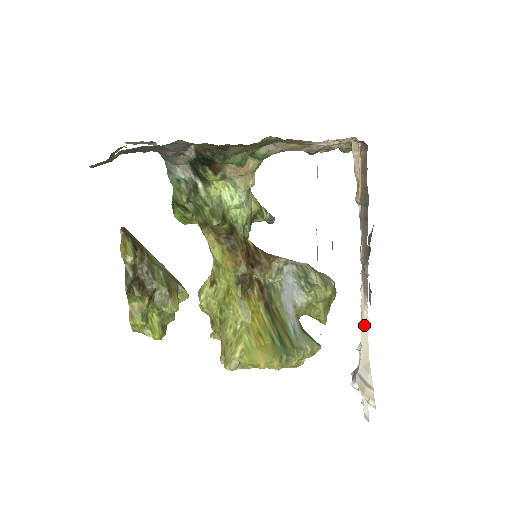
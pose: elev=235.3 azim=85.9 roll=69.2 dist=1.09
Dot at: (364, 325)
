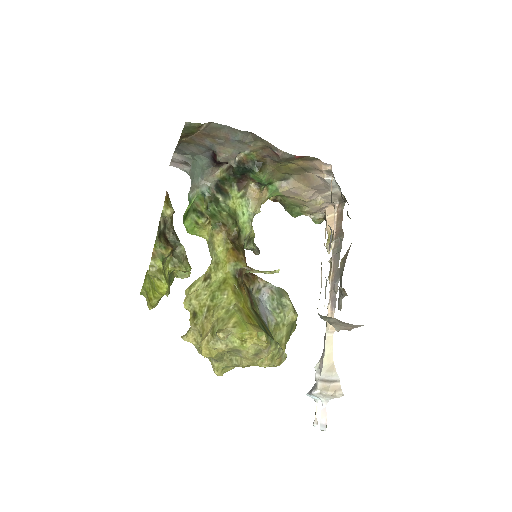
Dot at: (329, 335)
